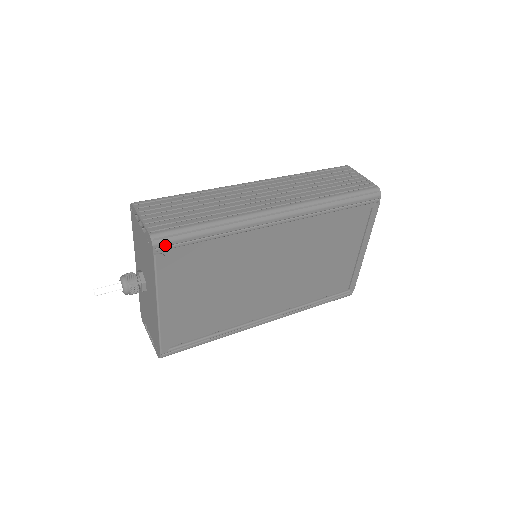
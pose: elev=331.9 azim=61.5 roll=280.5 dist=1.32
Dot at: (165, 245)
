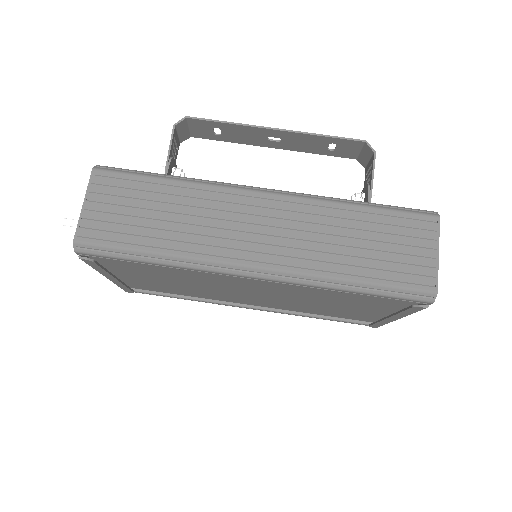
Dot at: (91, 255)
